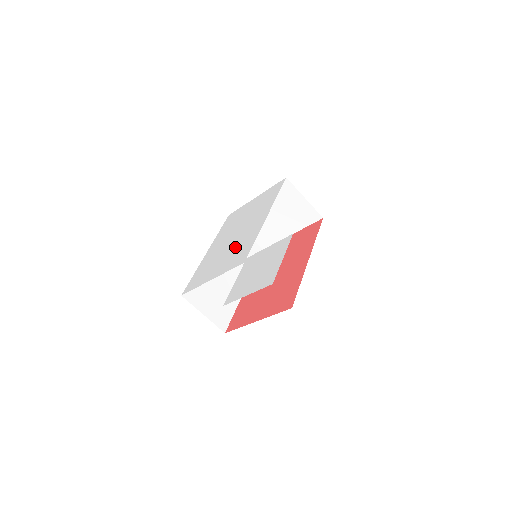
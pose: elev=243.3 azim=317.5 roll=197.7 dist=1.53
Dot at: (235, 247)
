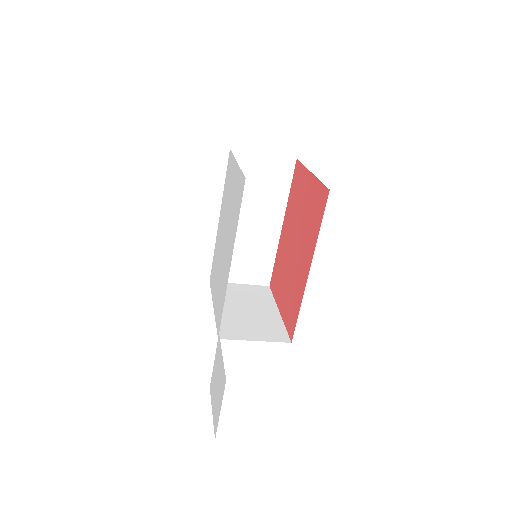
Dot at: (220, 278)
